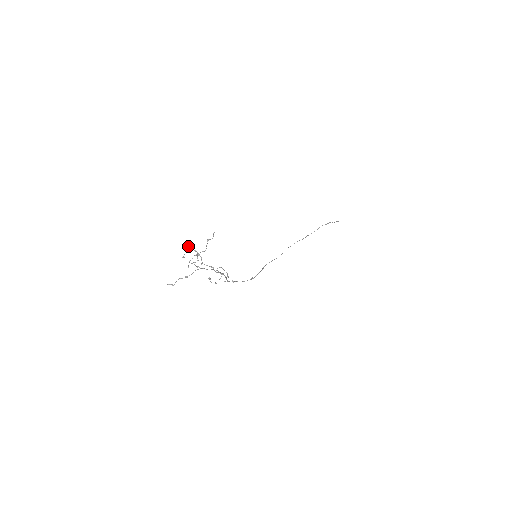
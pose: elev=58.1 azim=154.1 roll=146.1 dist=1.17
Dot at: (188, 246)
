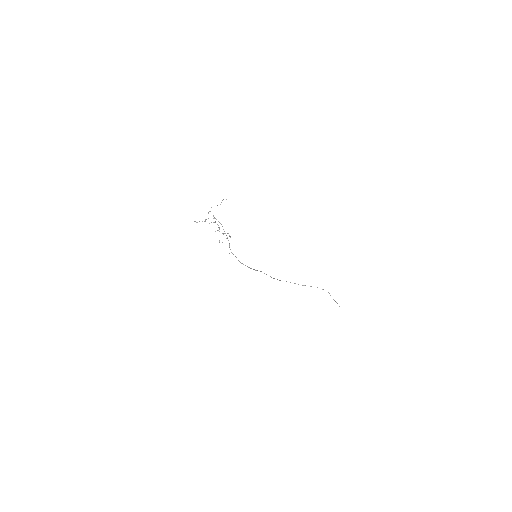
Dot at: (215, 221)
